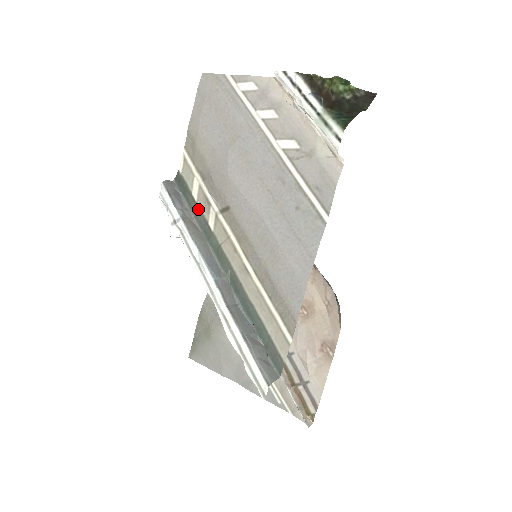
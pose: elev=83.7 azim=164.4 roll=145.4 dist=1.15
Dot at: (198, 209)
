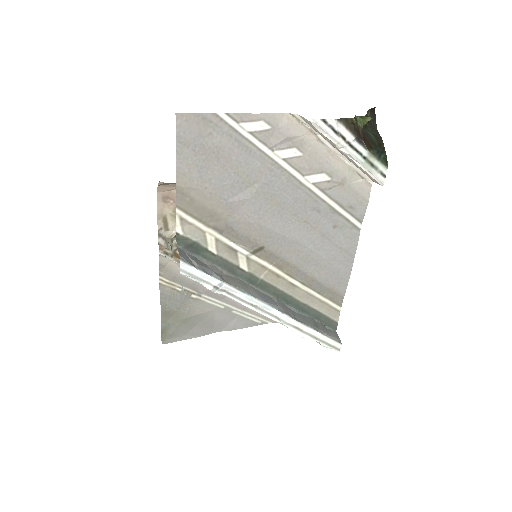
Dot at: (223, 260)
